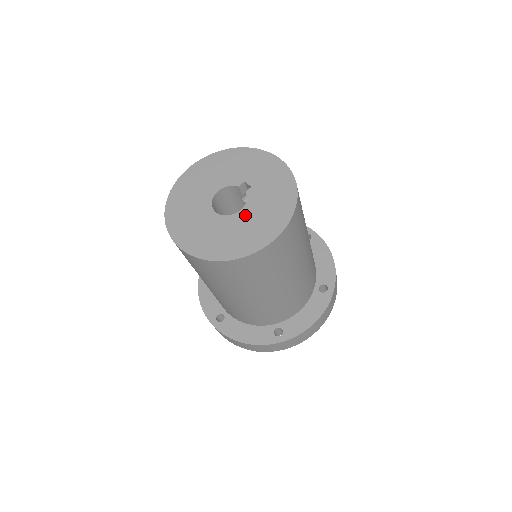
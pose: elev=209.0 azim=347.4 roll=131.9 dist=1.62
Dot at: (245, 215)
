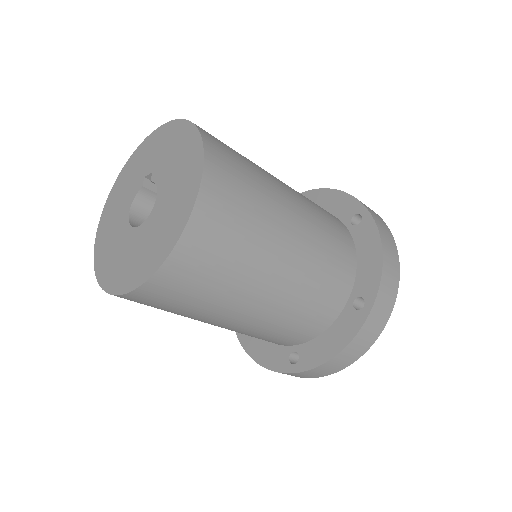
Dot at: (163, 194)
